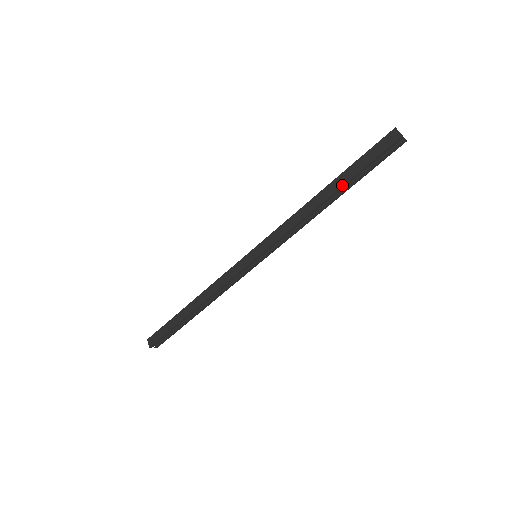
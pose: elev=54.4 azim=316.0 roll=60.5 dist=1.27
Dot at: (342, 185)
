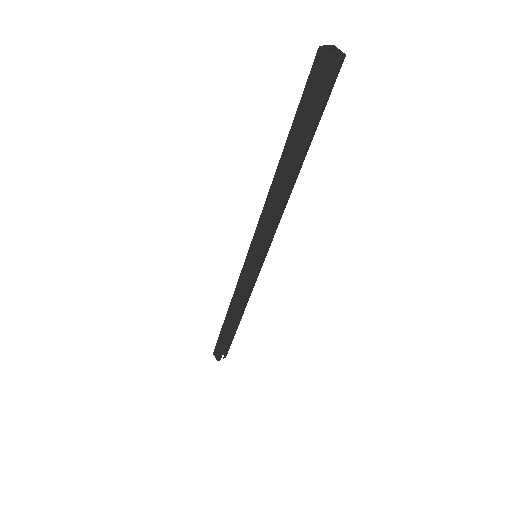
Dot at: (295, 152)
